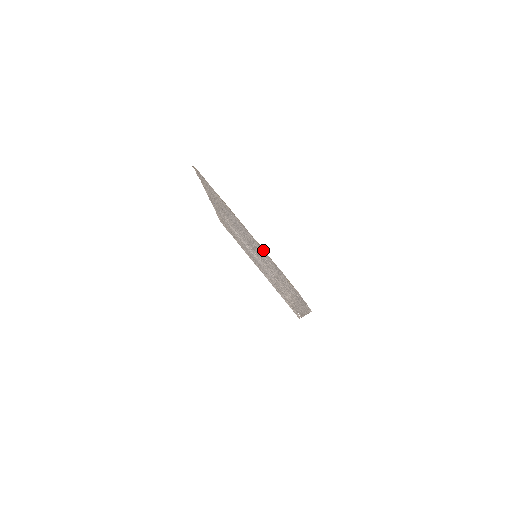
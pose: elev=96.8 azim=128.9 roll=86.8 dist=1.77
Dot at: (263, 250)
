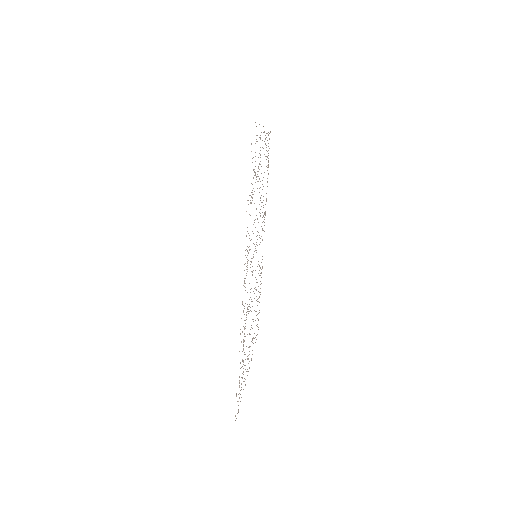
Dot at: occluded
